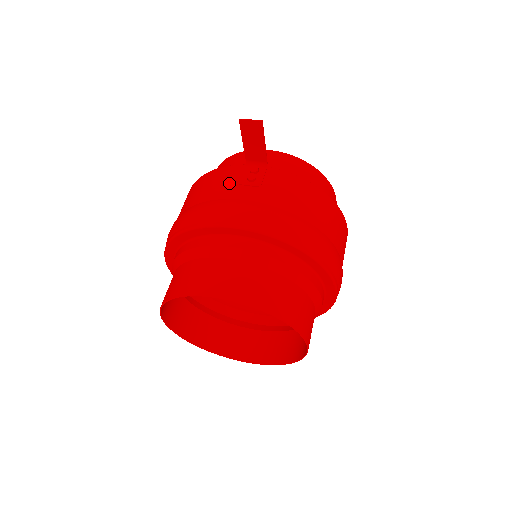
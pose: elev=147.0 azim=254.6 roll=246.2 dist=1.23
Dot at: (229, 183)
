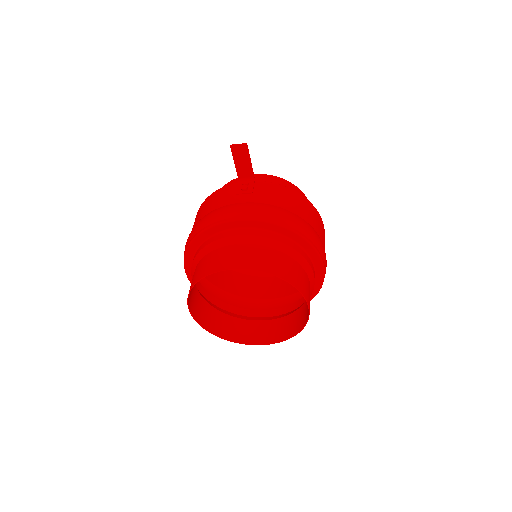
Dot at: (228, 195)
